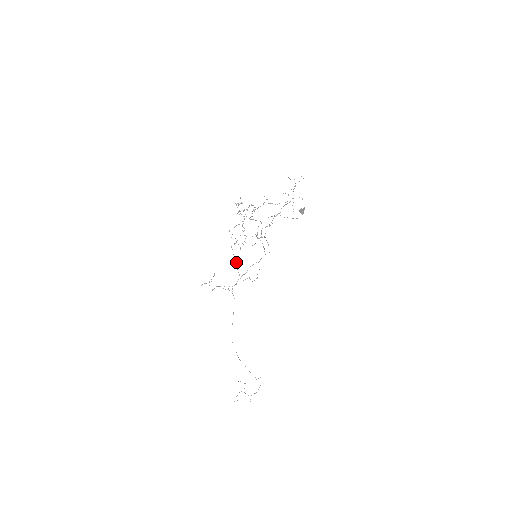
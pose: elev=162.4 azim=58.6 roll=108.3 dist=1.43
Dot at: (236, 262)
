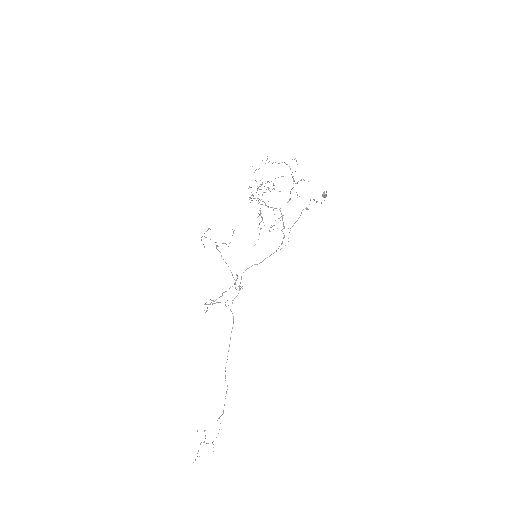
Dot at: occluded
